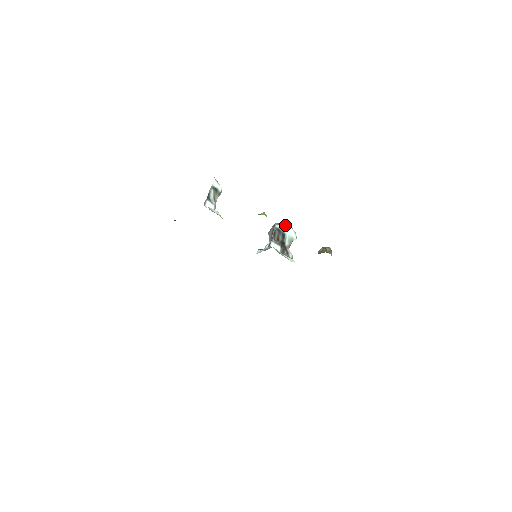
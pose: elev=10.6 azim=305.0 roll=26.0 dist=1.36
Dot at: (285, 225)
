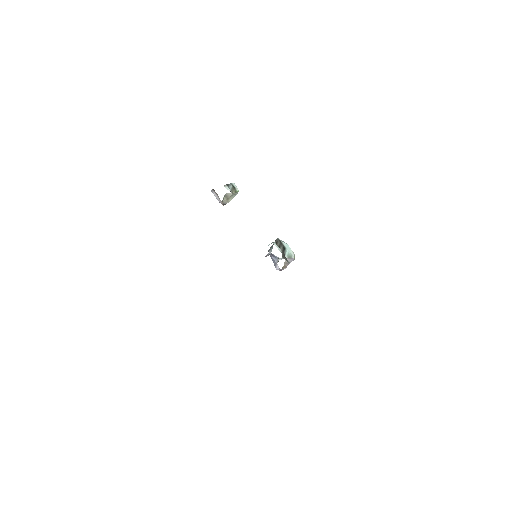
Dot at: (286, 243)
